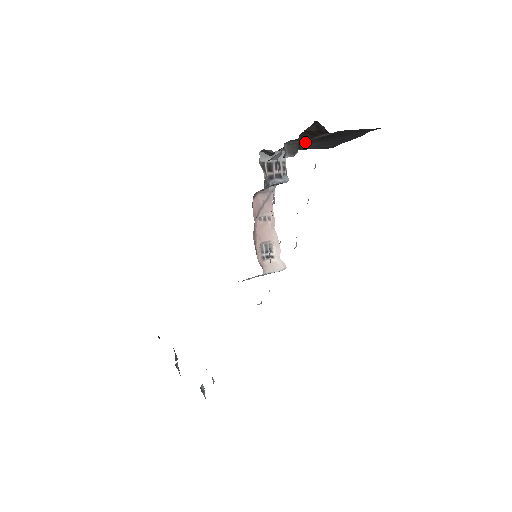
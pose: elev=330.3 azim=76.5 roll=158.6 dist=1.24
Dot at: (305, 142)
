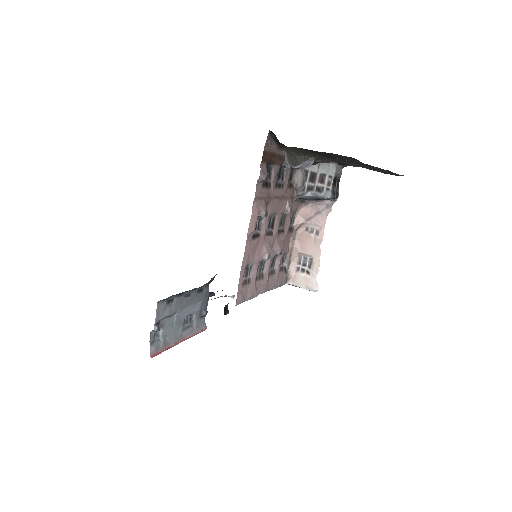
Dot at: occluded
